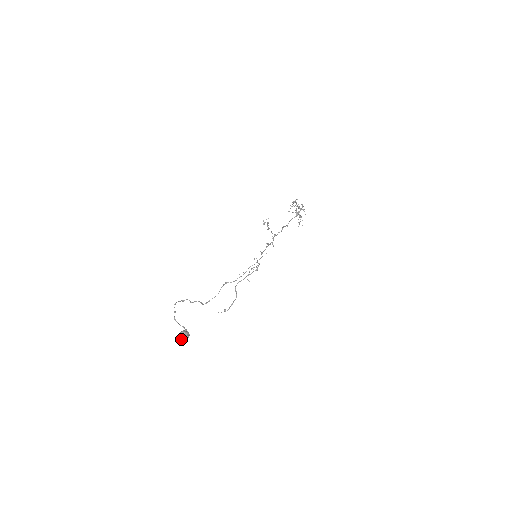
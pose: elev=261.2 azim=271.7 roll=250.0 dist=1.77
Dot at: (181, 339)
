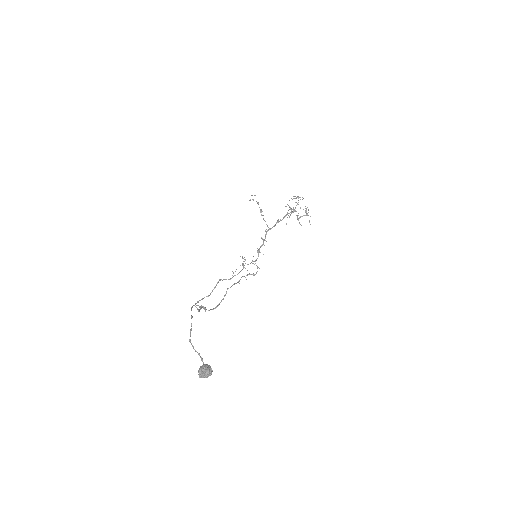
Dot at: (202, 377)
